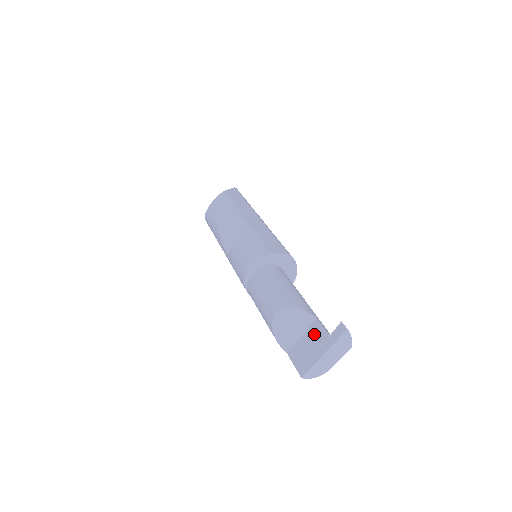
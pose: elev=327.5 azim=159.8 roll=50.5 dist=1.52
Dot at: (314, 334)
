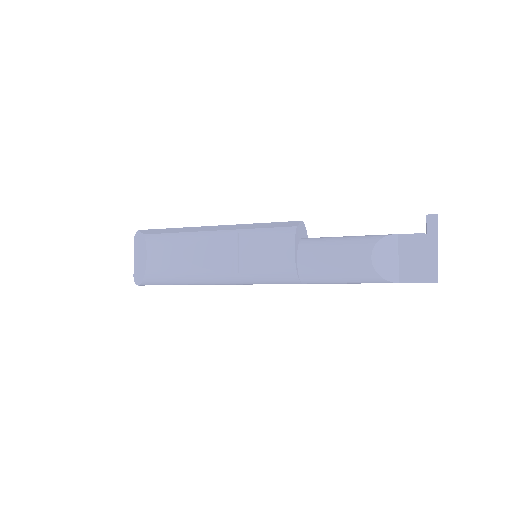
Dot at: (411, 246)
